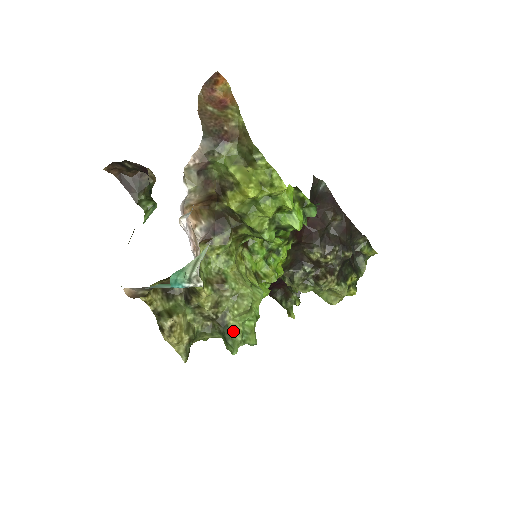
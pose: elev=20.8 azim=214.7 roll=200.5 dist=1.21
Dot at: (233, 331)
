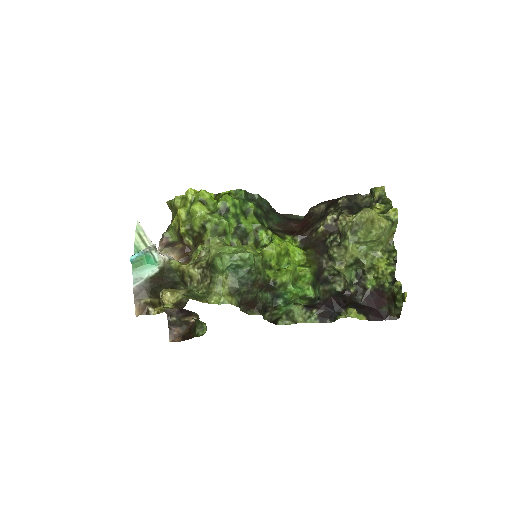
Dot at: (214, 257)
